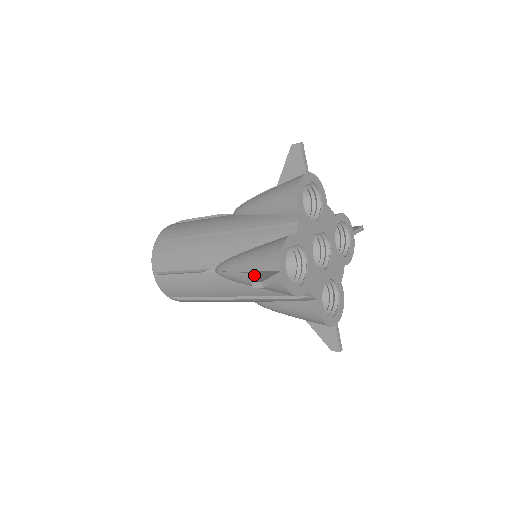
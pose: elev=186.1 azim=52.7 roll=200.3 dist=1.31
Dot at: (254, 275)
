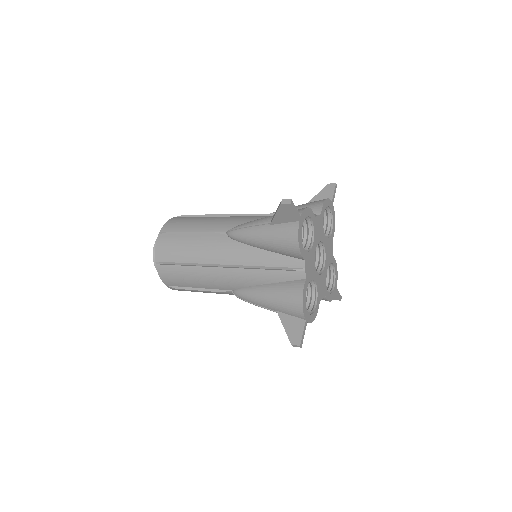
Dot at: (285, 326)
